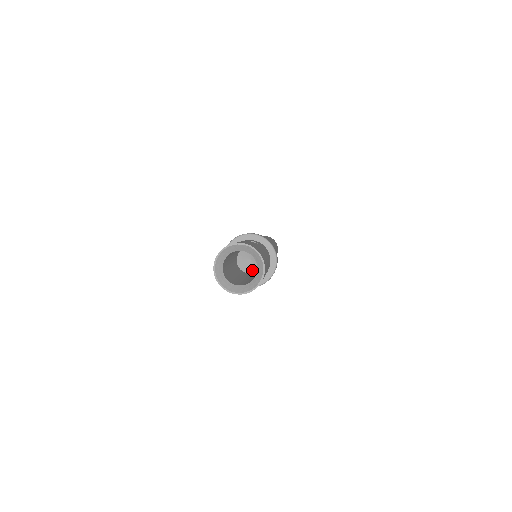
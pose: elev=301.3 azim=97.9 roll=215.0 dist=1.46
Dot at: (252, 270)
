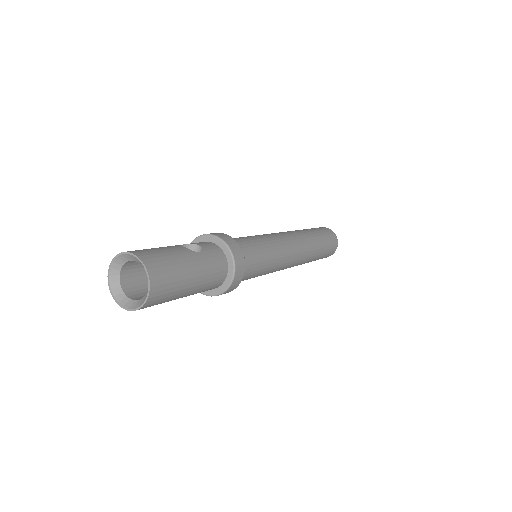
Dot at: occluded
